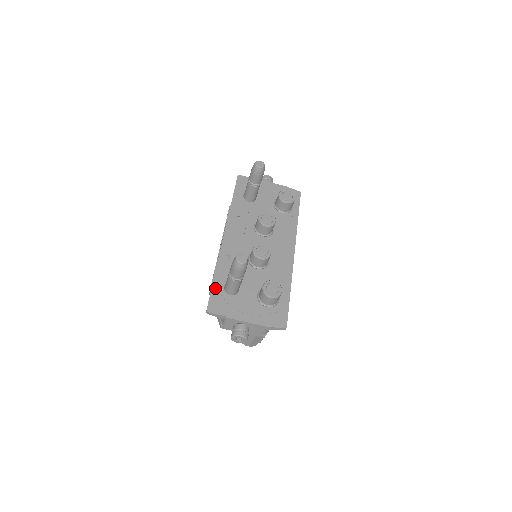
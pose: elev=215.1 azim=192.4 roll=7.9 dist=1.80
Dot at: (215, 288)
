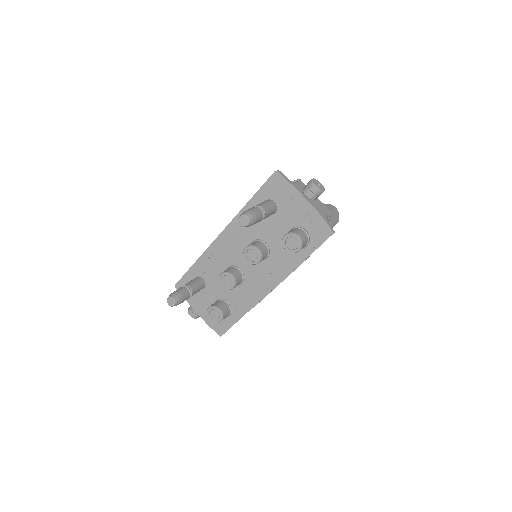
Dot at: (188, 274)
